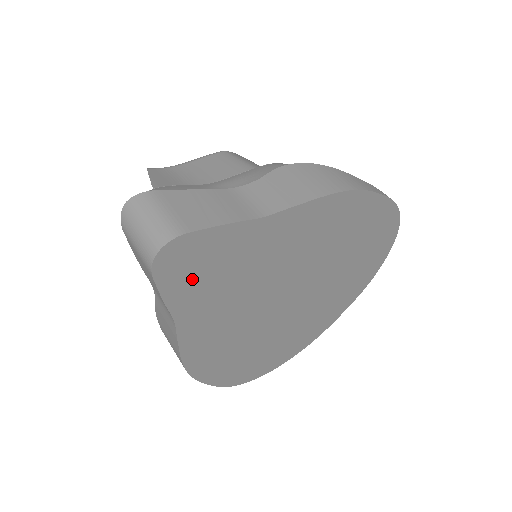
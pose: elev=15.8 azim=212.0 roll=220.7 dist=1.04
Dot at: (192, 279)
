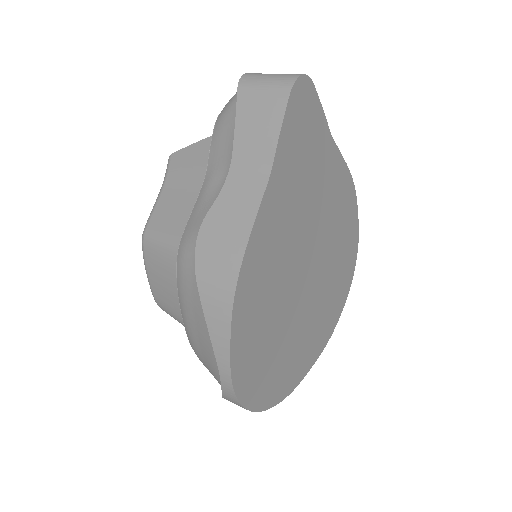
Dot at: (295, 137)
